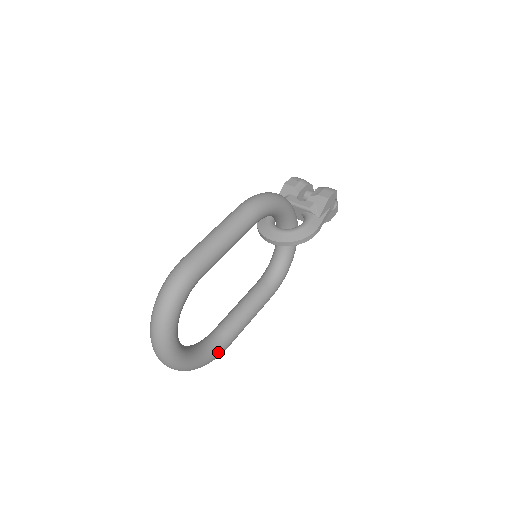
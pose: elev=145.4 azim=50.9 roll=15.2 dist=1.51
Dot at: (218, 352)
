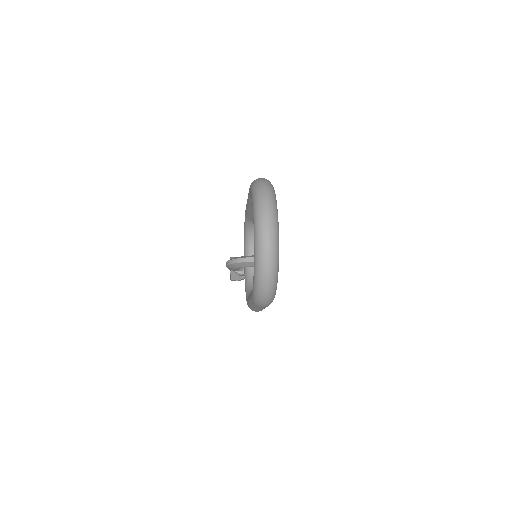
Dot at: occluded
